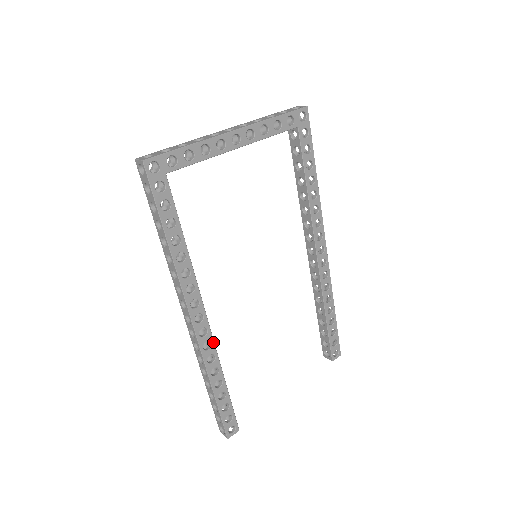
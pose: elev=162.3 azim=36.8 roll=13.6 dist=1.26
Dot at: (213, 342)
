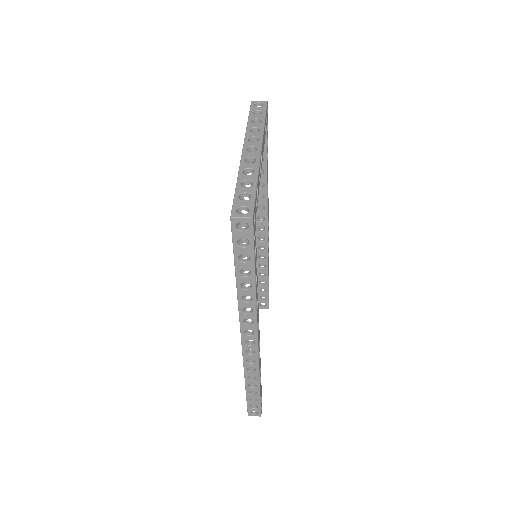
Dot at: occluded
